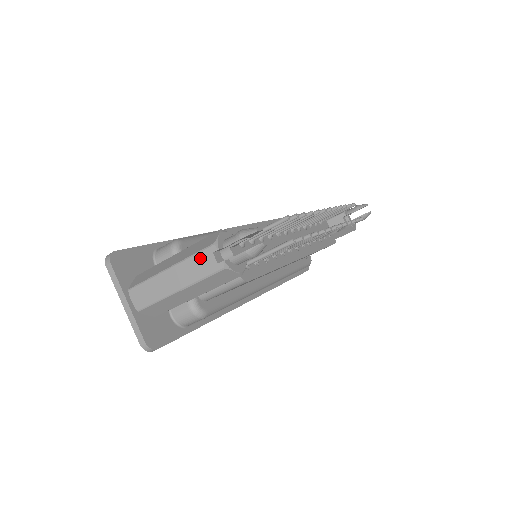
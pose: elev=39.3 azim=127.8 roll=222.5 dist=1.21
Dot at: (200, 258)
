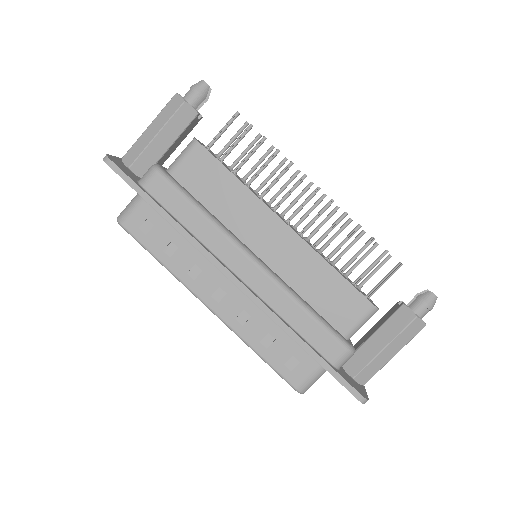
Dot at: occluded
